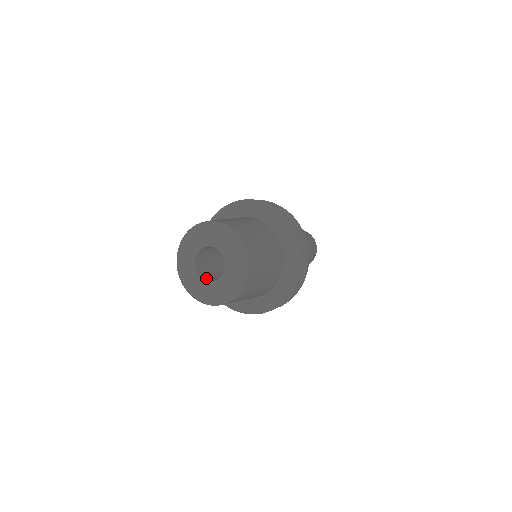
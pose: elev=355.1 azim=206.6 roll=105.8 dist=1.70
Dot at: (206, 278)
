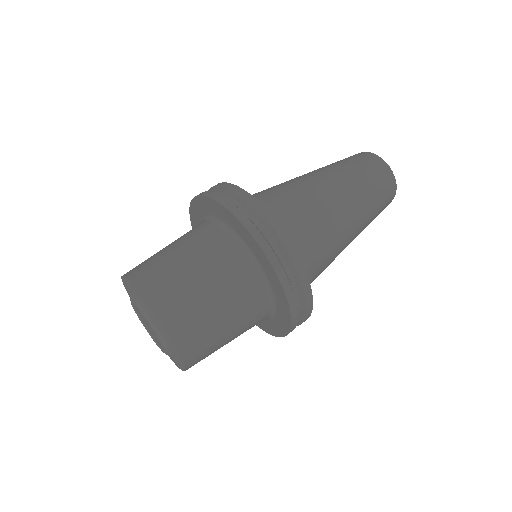
Dot at: occluded
